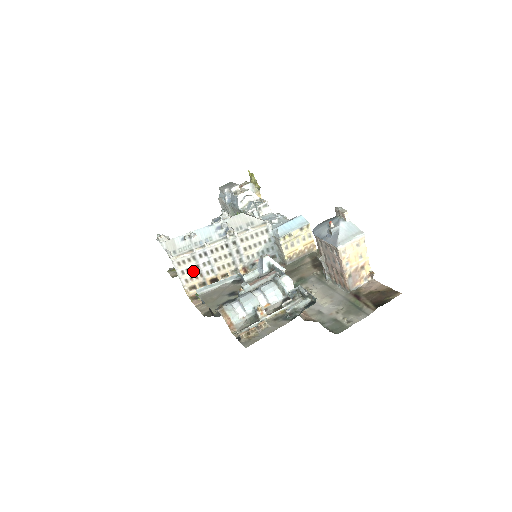
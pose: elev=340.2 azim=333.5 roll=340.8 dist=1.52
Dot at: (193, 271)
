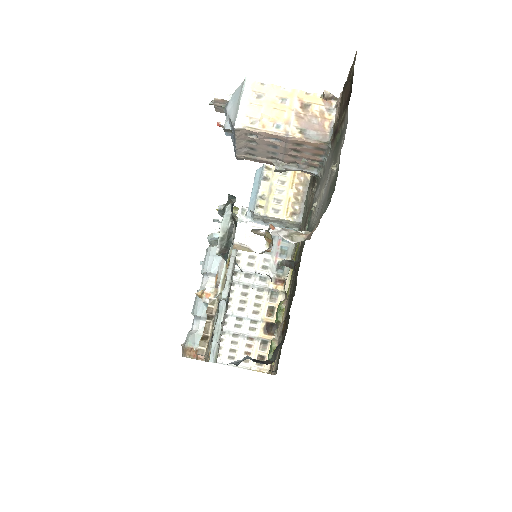
Dot at: (238, 345)
